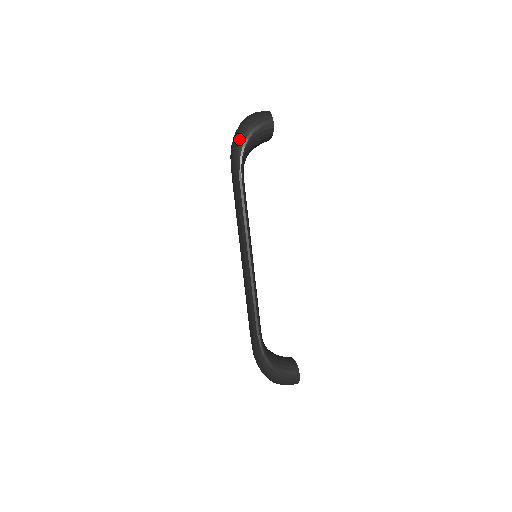
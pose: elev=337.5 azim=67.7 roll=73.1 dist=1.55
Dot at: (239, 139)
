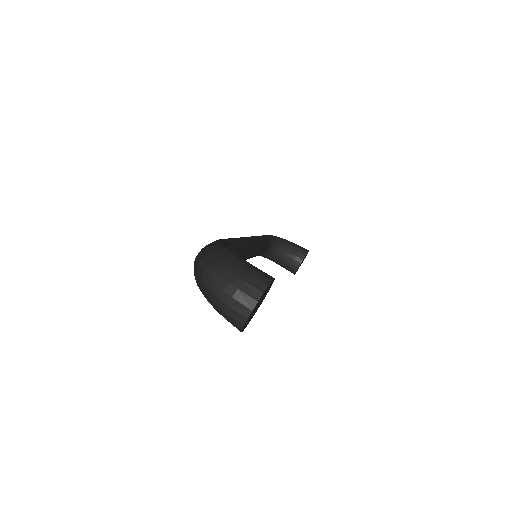
Dot at: occluded
